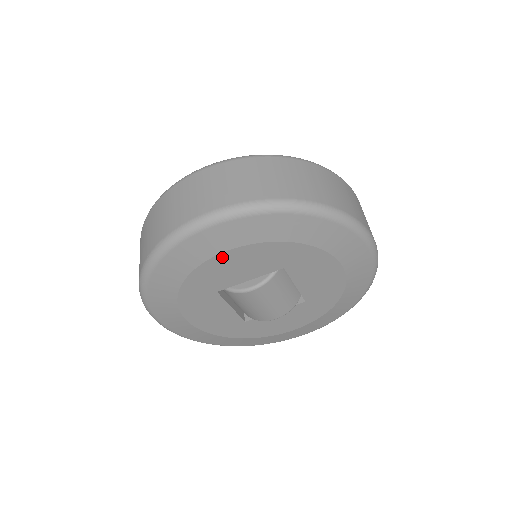
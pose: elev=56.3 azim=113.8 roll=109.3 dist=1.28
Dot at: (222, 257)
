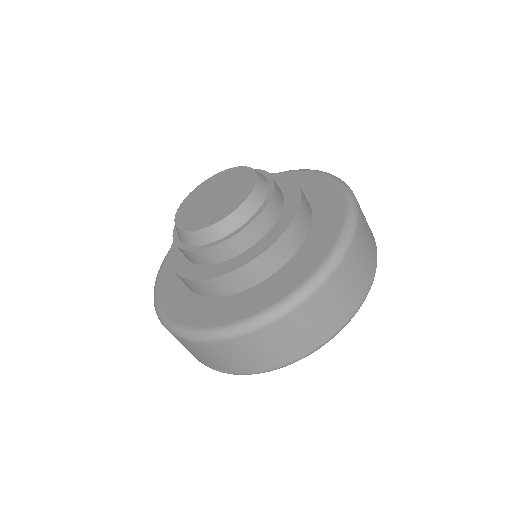
Dot at: occluded
